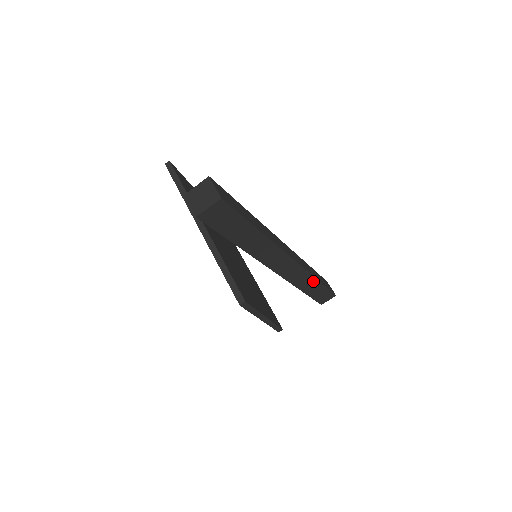
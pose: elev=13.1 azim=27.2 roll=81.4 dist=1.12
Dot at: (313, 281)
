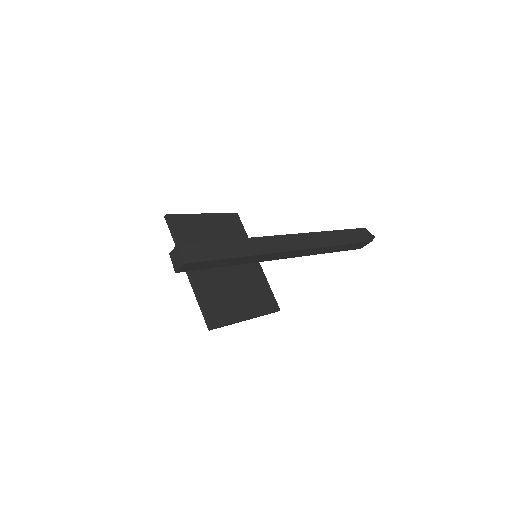
Dot at: (330, 247)
